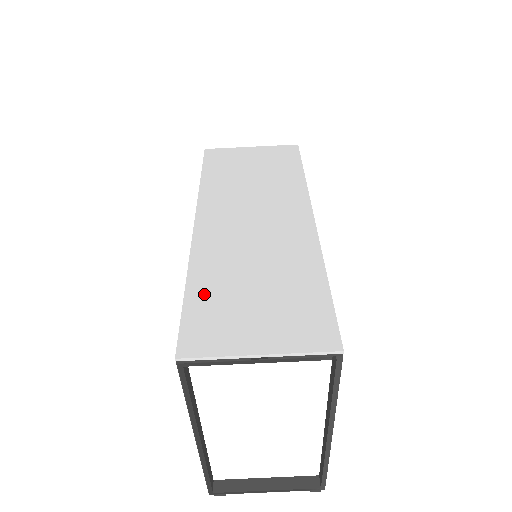
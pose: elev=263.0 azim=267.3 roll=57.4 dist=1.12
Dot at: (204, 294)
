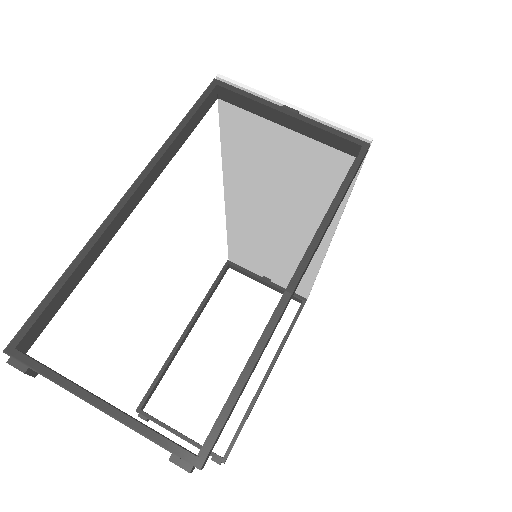
Dot at: (239, 140)
